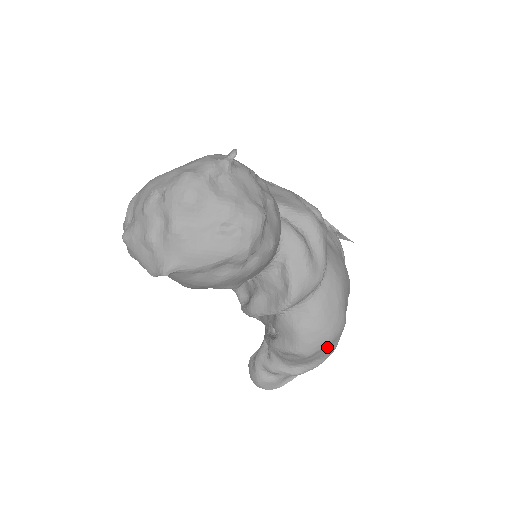
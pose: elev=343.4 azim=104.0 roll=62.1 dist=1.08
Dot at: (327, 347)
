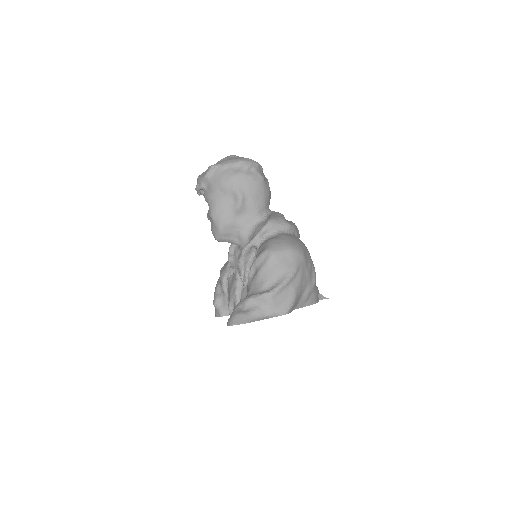
Dot at: (288, 258)
